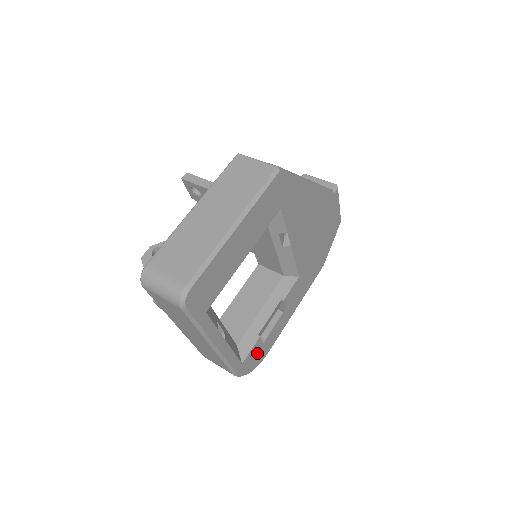
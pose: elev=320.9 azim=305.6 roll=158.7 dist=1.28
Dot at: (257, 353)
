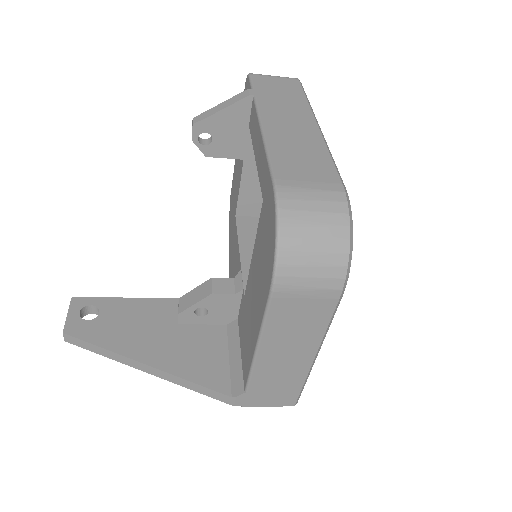
Dot at: occluded
